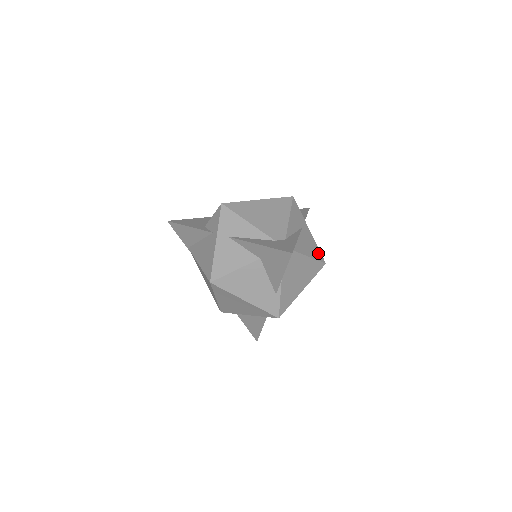
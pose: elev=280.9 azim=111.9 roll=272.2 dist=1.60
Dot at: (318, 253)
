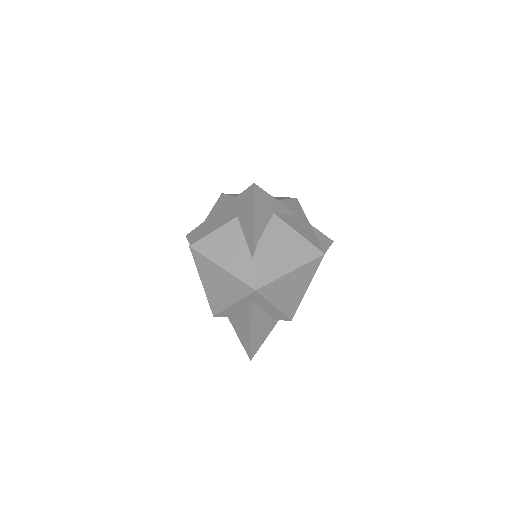
Dot at: (315, 241)
